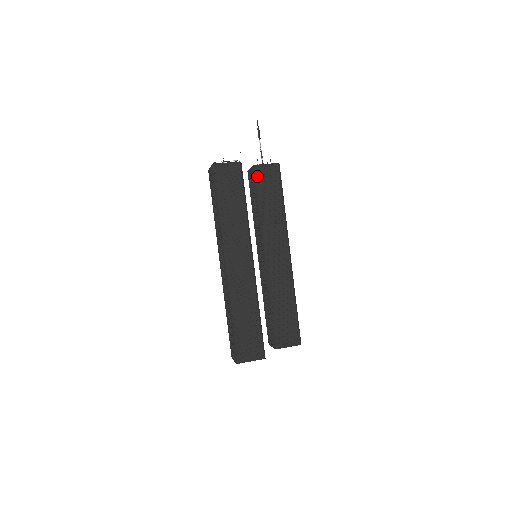
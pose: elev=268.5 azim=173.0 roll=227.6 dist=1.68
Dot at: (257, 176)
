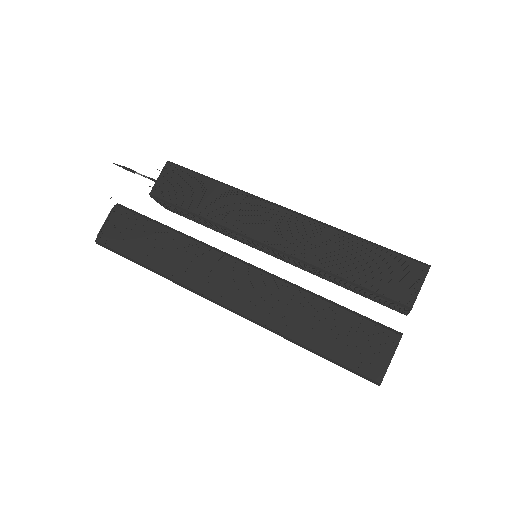
Dot at: (163, 197)
